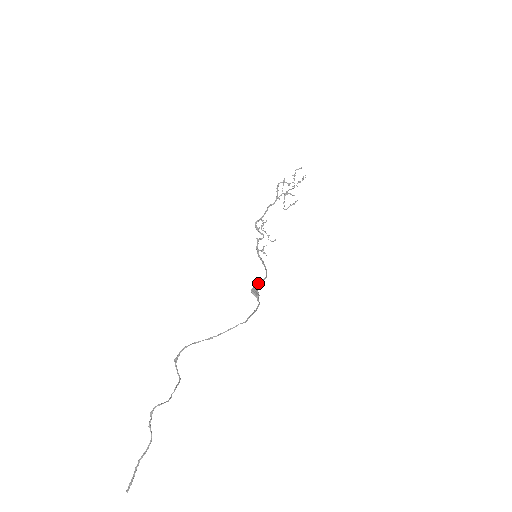
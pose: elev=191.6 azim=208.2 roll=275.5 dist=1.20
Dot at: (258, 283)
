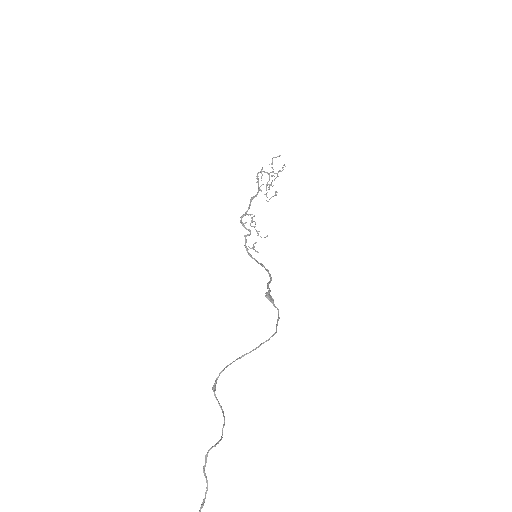
Dot at: (268, 286)
